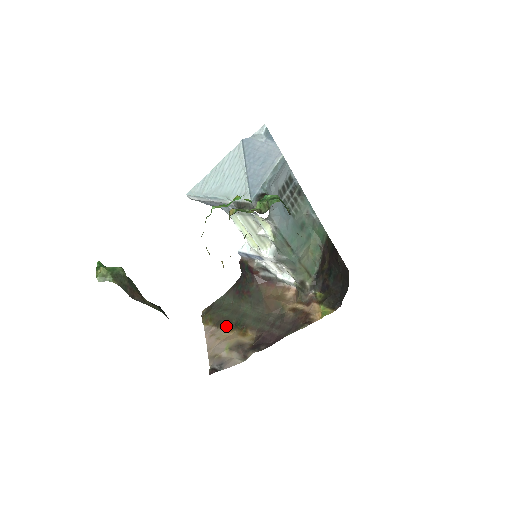
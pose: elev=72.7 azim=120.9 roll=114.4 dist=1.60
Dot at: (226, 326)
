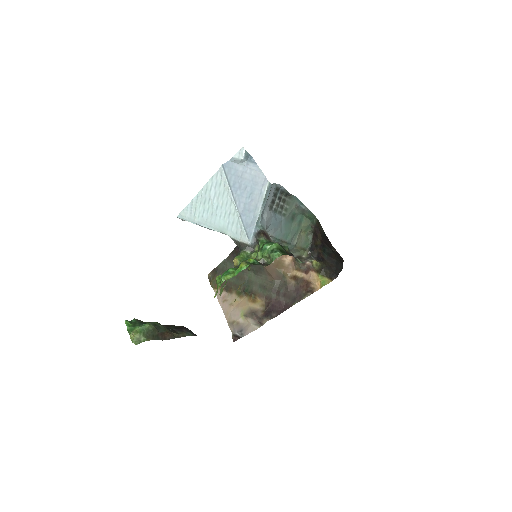
Dot at: (235, 292)
